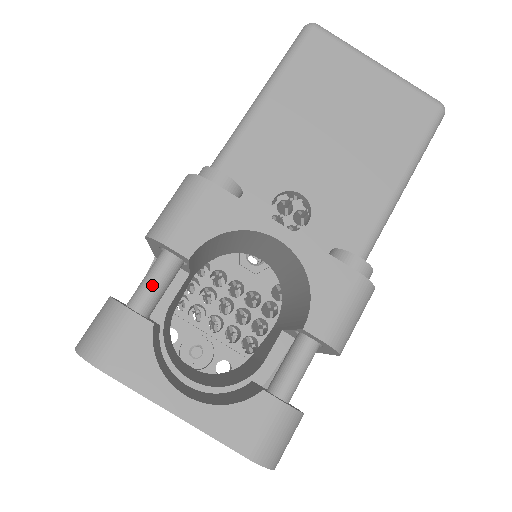
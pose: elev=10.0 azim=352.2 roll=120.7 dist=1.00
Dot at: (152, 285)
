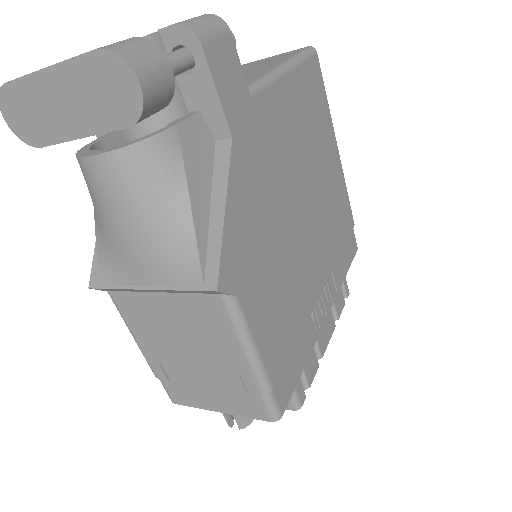
Dot at: occluded
